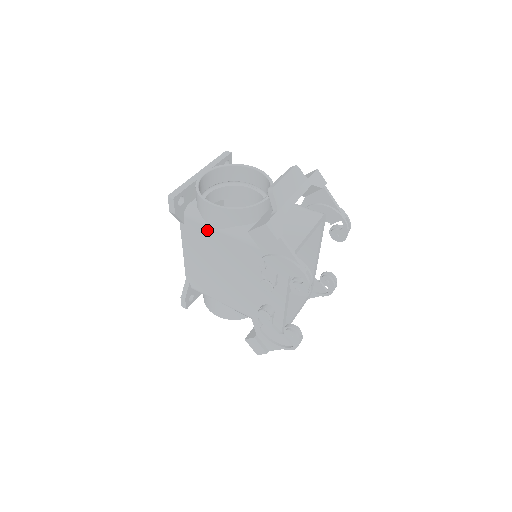
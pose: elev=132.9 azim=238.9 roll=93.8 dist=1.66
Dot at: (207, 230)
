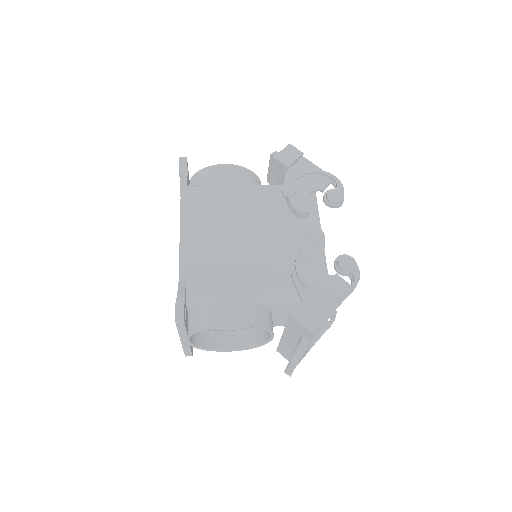
Dot at: (218, 193)
